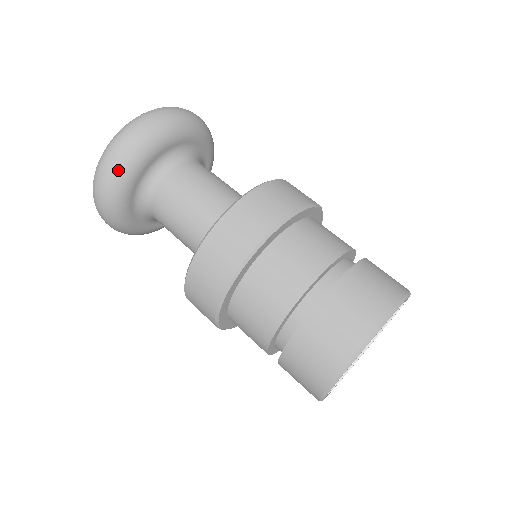
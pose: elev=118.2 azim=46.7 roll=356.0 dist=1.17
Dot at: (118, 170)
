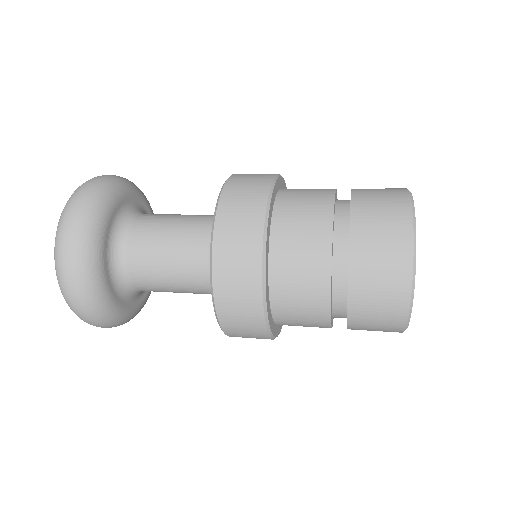
Dot at: (83, 239)
